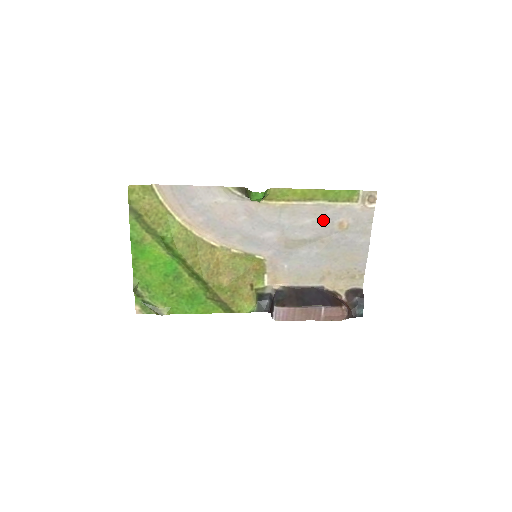
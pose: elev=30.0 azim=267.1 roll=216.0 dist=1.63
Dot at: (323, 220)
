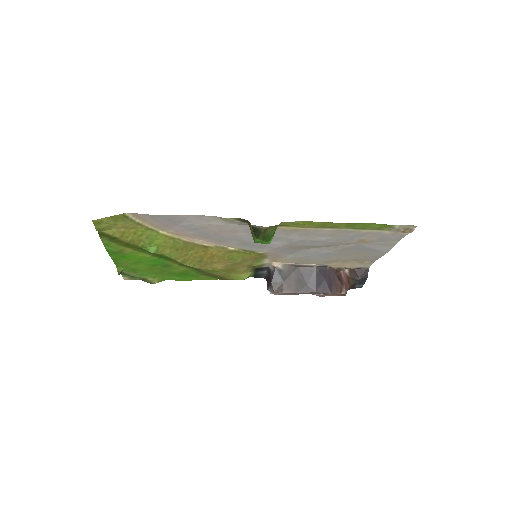
Dot at: (341, 238)
